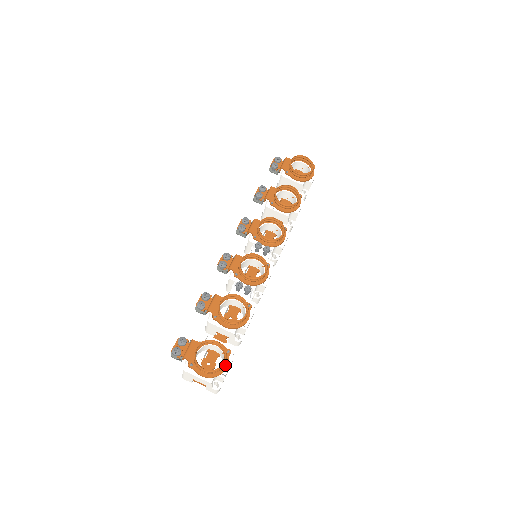
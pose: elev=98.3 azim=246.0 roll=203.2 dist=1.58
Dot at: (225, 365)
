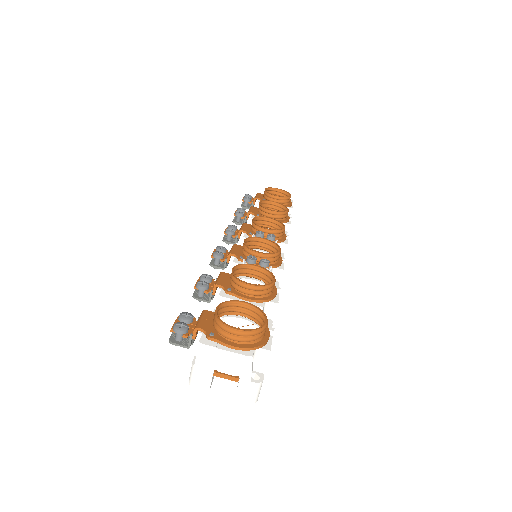
Dot at: (265, 334)
